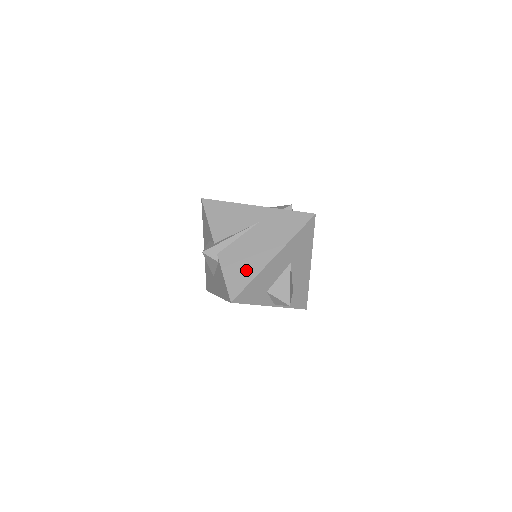
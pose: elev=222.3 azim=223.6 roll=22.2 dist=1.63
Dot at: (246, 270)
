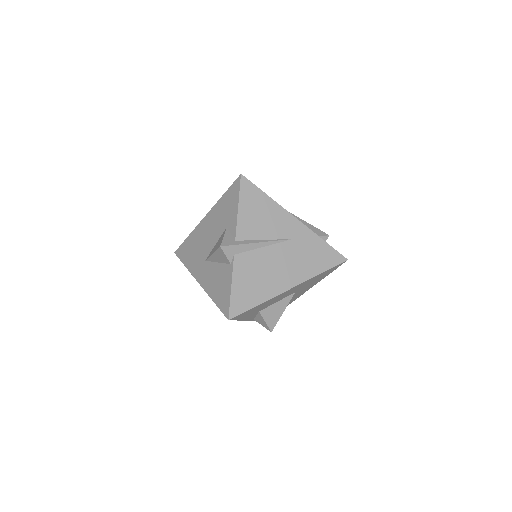
Dot at: (258, 290)
